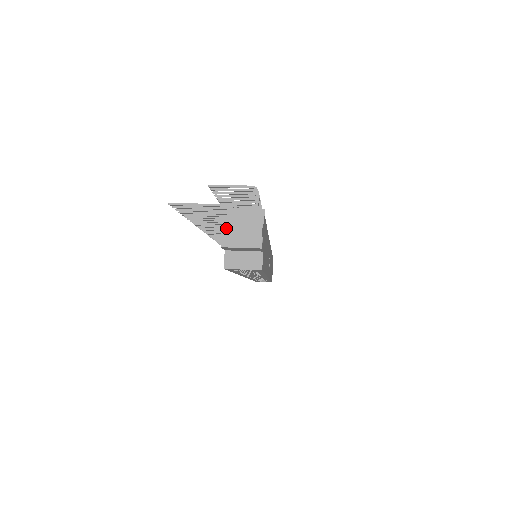
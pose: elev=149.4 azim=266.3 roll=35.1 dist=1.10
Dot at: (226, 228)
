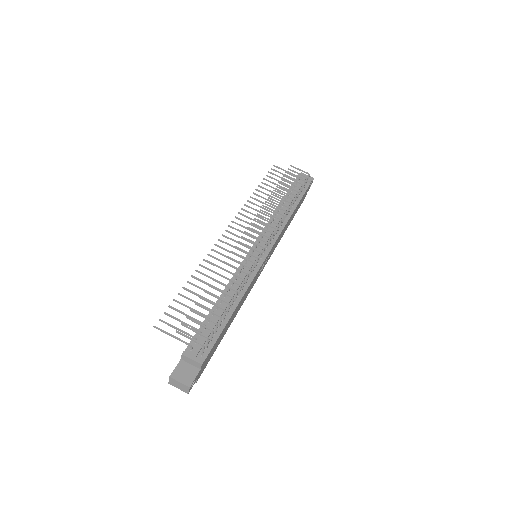
Dot at: (171, 380)
